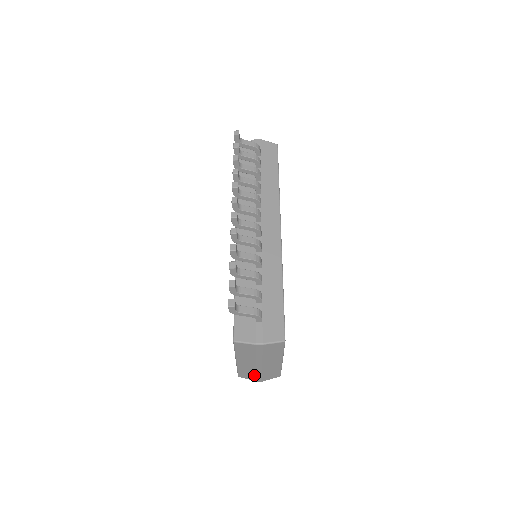
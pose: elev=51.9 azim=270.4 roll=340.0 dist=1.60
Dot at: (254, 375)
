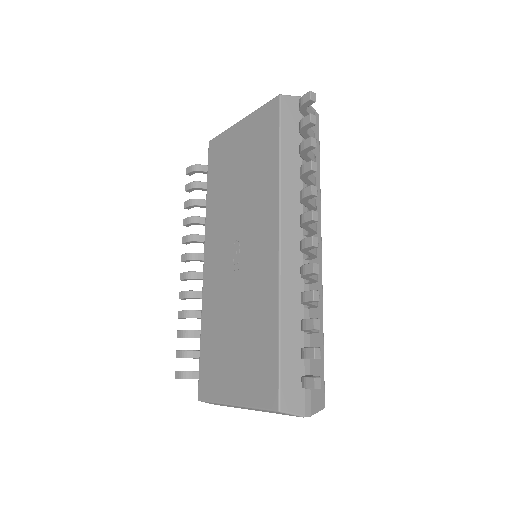
Dot at: occluded
